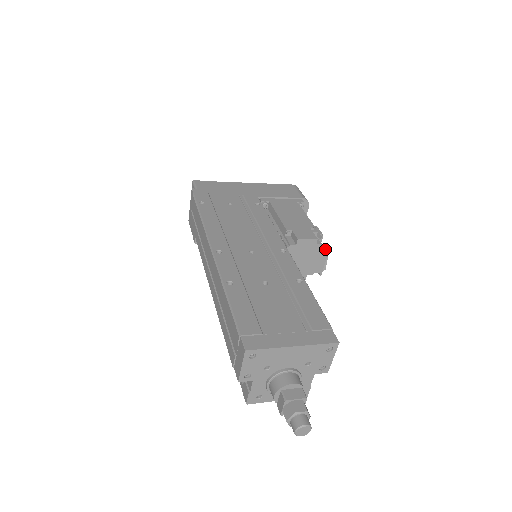
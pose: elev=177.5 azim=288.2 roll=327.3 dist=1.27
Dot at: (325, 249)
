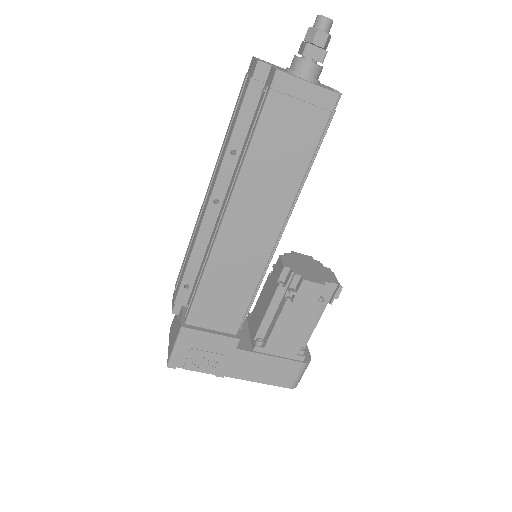
Dot at: occluded
